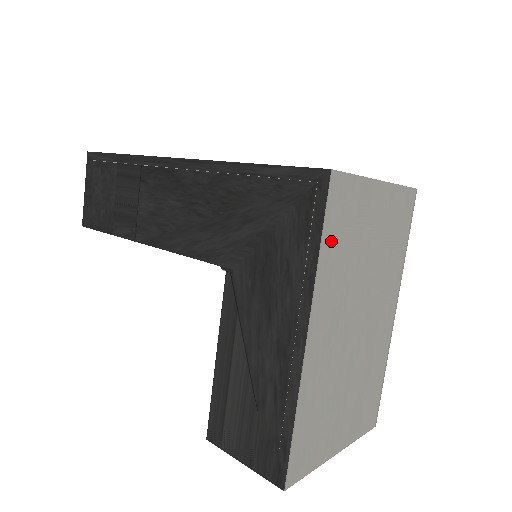
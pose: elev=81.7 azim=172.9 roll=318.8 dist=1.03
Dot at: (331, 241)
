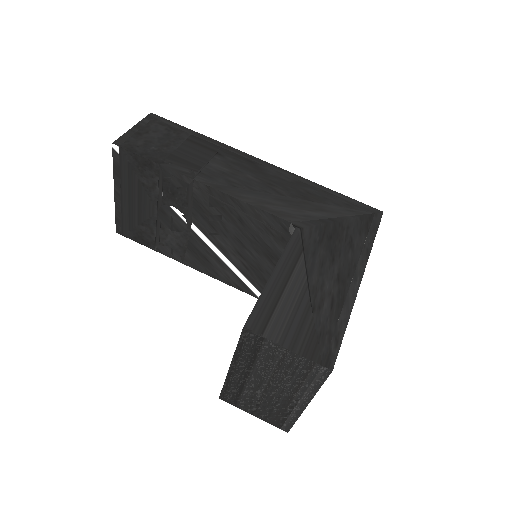
Dot at: occluded
